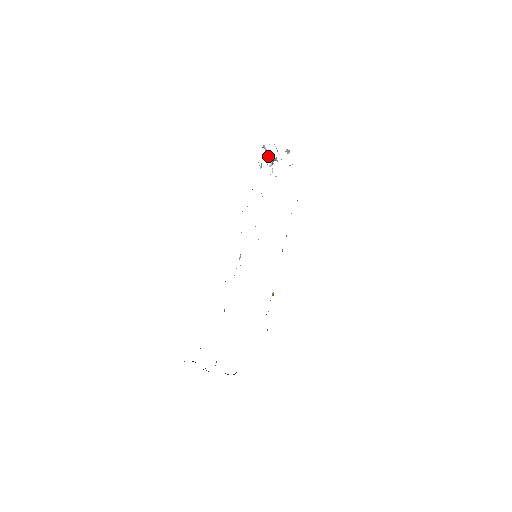
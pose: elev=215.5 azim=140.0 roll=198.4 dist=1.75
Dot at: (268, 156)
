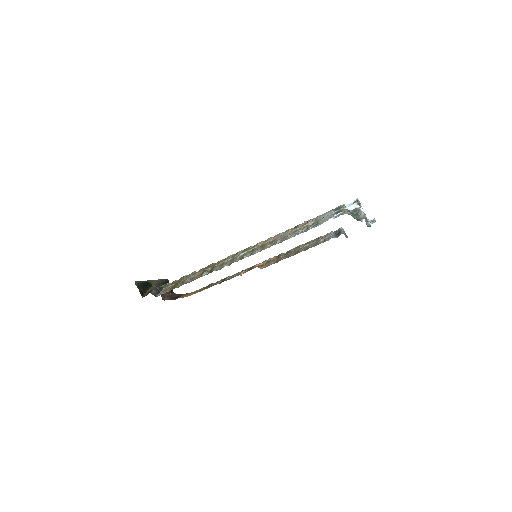
Dot at: (358, 204)
